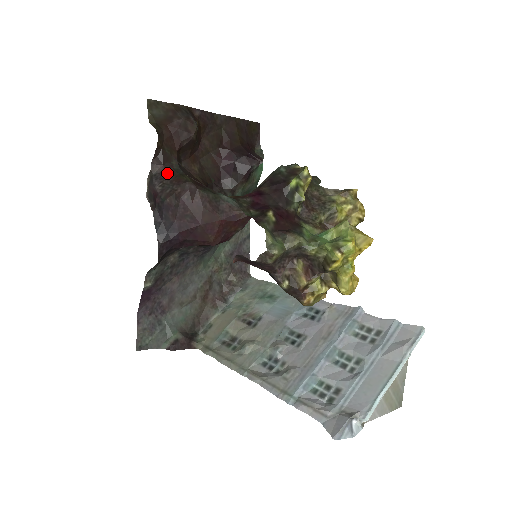
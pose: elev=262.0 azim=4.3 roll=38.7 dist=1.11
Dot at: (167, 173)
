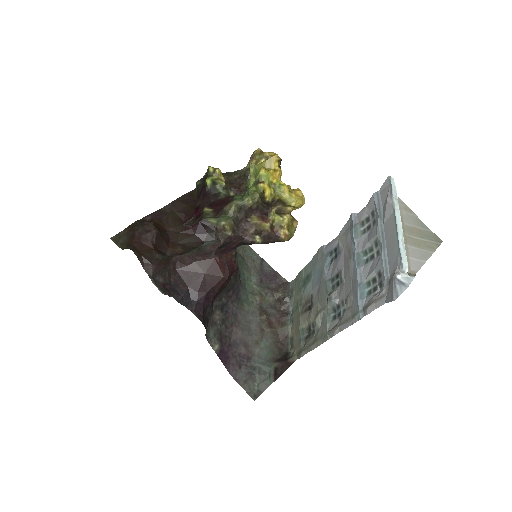
Dot at: (158, 266)
